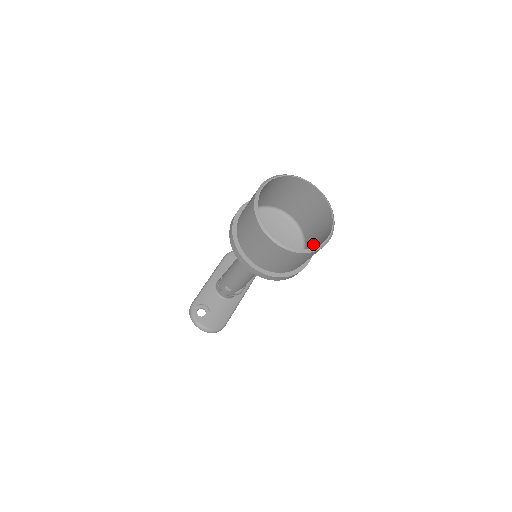
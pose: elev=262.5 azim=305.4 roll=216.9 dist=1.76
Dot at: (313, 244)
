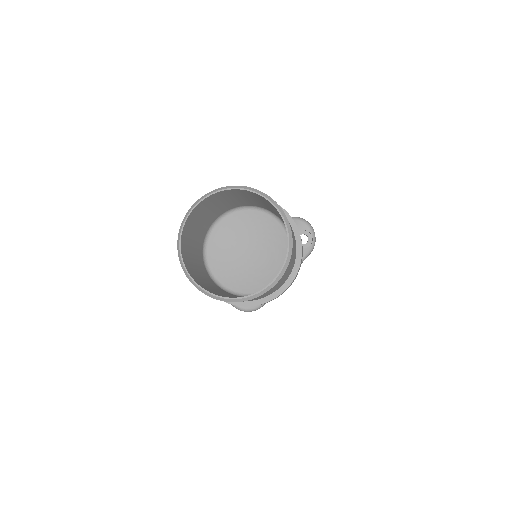
Dot at: occluded
